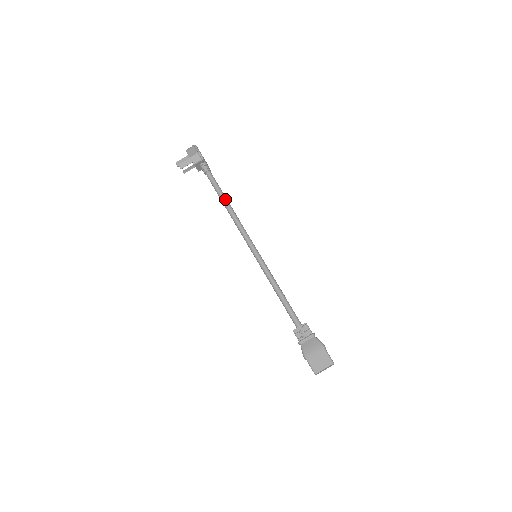
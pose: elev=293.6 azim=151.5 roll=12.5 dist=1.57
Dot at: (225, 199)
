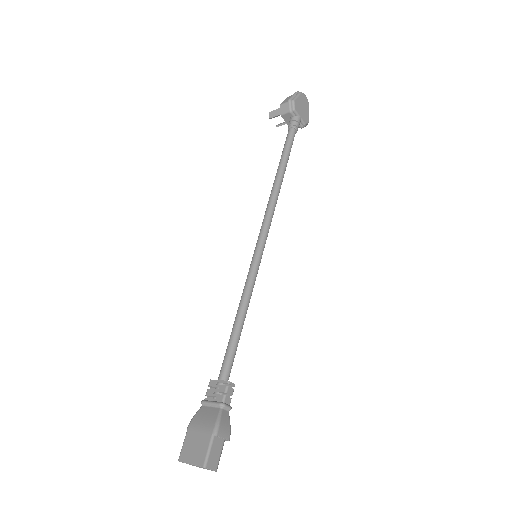
Dot at: (280, 168)
